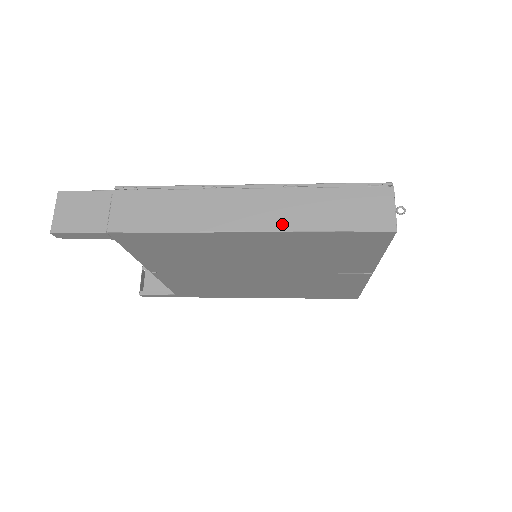
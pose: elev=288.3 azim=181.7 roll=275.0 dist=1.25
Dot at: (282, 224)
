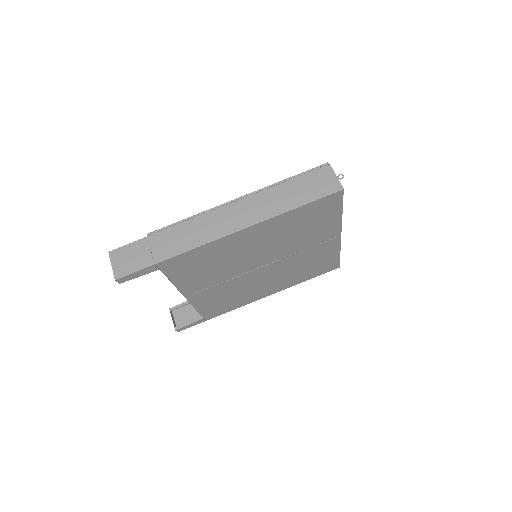
Dot at: (270, 213)
